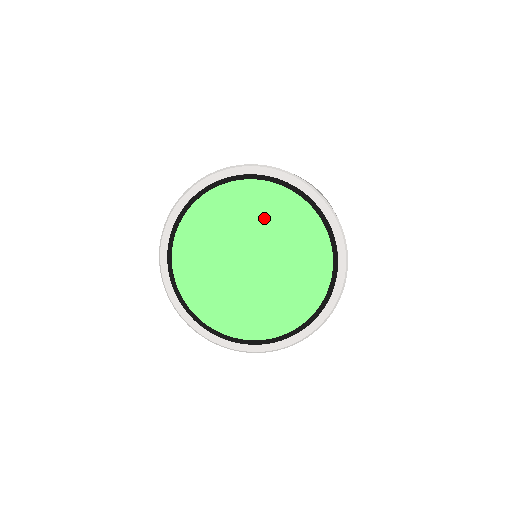
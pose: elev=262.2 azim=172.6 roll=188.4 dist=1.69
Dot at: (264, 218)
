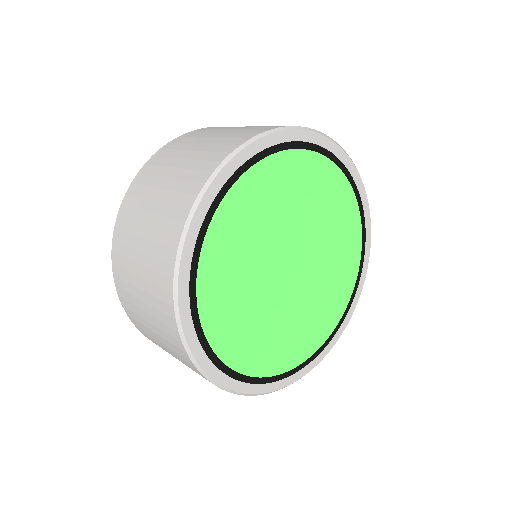
Dot at: (292, 203)
